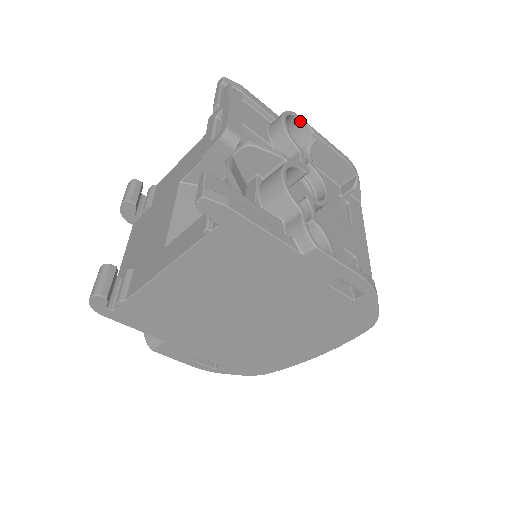
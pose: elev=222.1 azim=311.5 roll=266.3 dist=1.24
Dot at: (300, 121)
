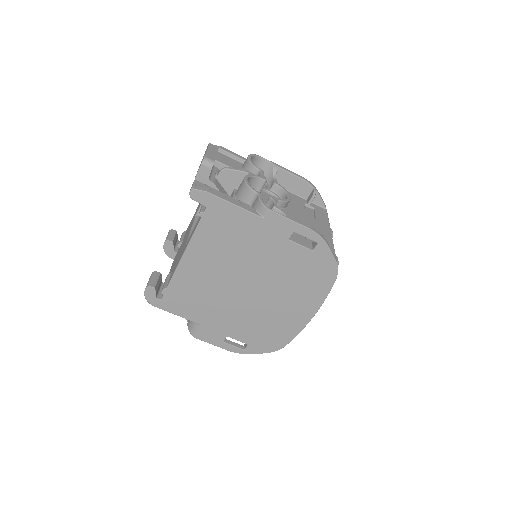
Dot at: (264, 160)
